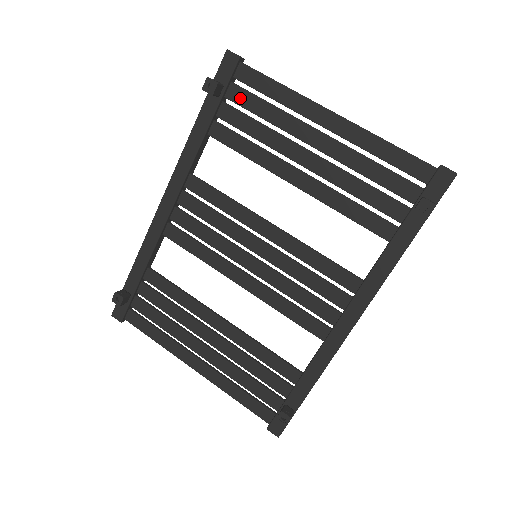
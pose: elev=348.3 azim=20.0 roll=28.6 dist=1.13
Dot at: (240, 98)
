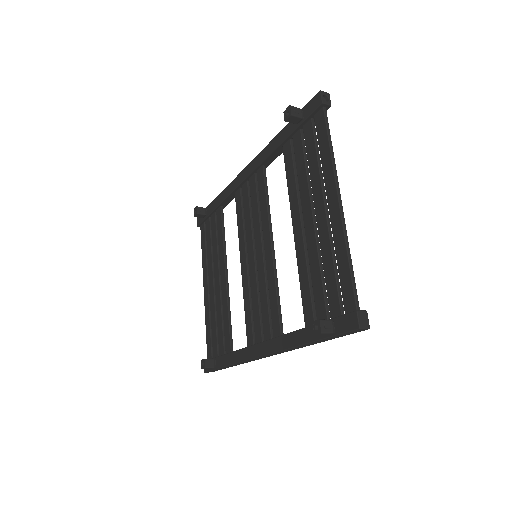
Dot at: (308, 136)
